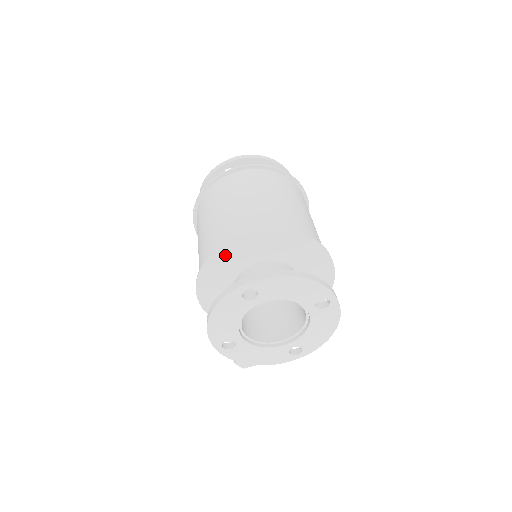
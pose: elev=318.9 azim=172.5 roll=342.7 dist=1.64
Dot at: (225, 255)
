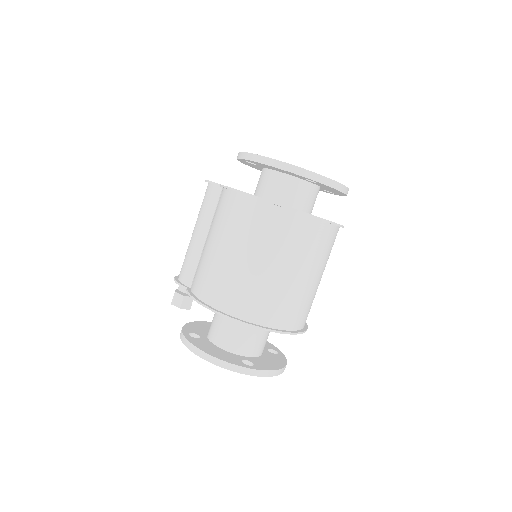
Dot at: occluded
